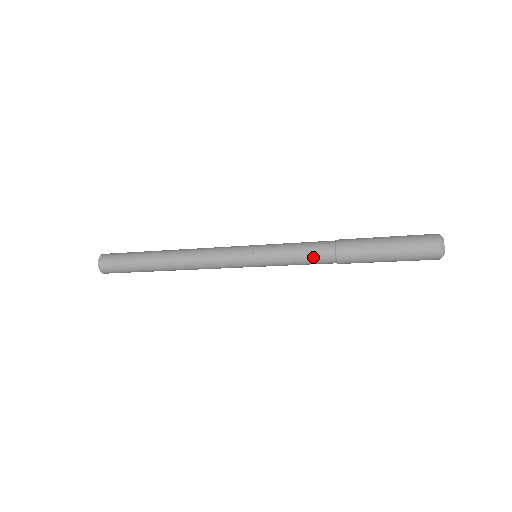
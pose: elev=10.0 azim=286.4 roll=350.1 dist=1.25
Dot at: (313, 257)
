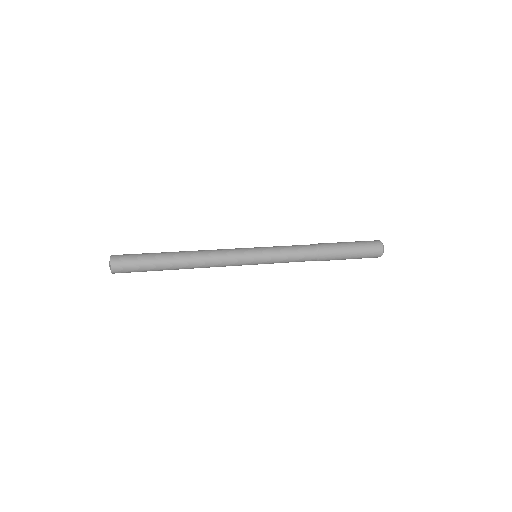
Dot at: occluded
